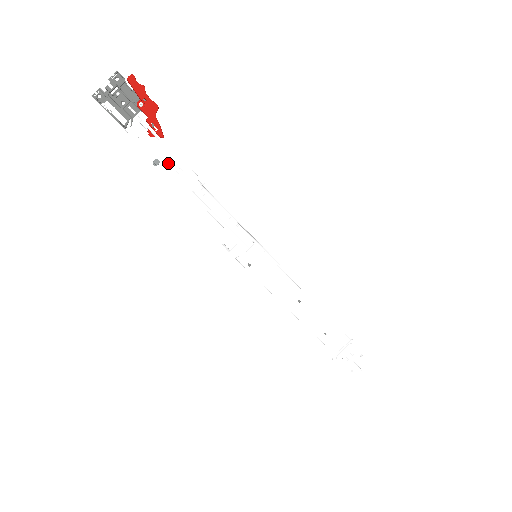
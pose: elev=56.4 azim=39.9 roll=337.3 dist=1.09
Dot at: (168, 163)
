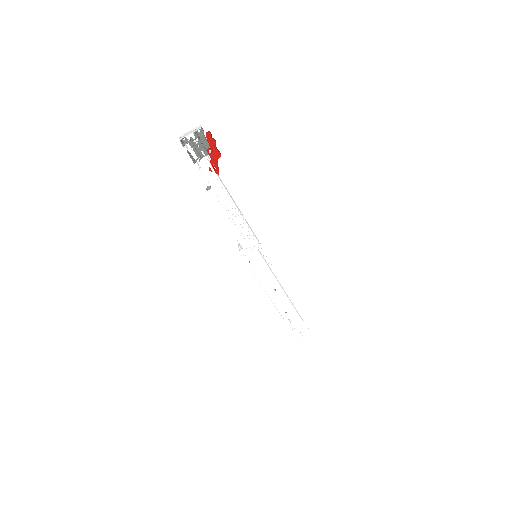
Dot at: (216, 187)
